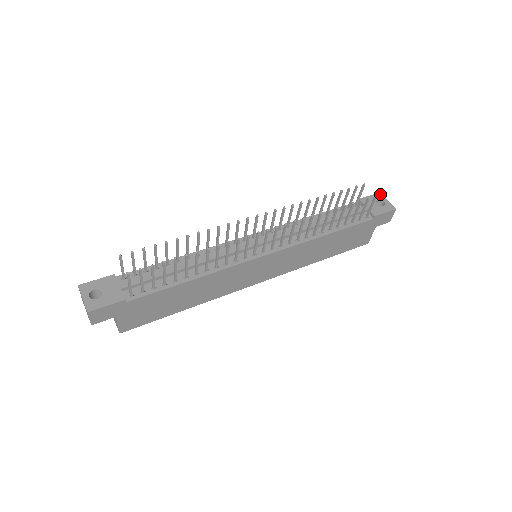
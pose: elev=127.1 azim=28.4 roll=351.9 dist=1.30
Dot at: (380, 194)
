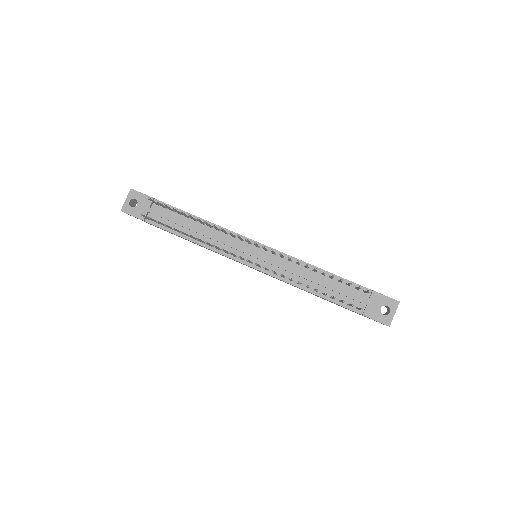
Dot at: (398, 303)
